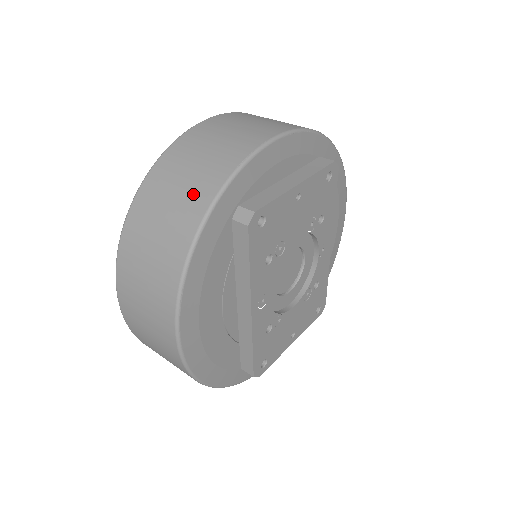
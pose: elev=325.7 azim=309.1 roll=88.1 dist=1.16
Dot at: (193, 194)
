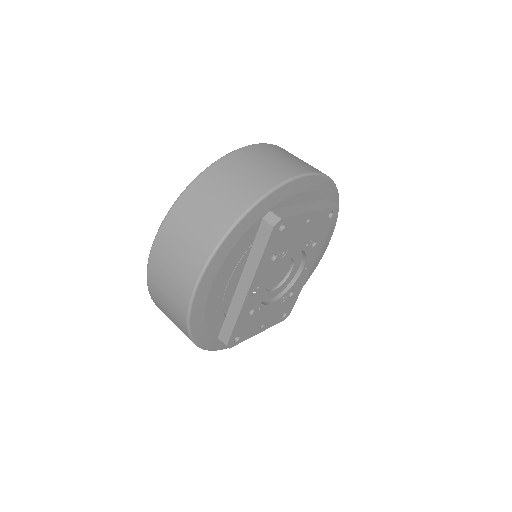
Dot at: (242, 192)
